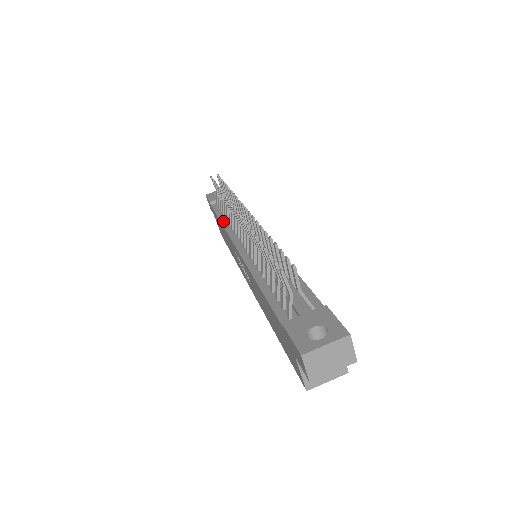
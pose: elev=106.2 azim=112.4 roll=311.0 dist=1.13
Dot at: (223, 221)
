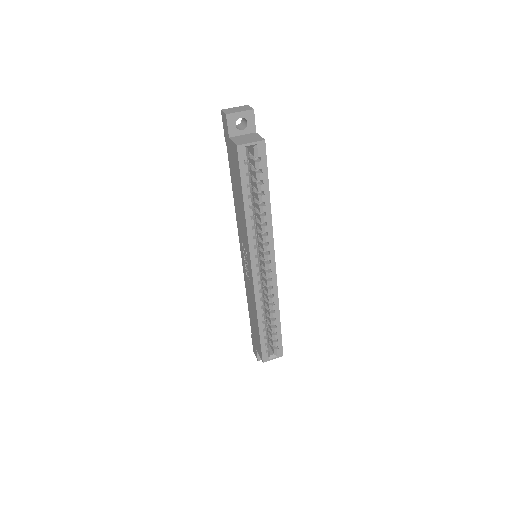
Dot at: occluded
